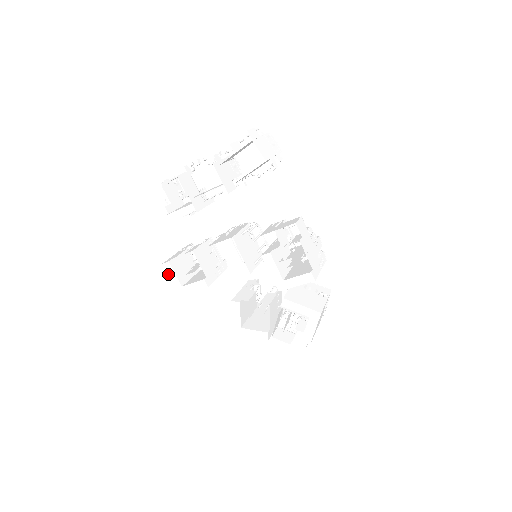
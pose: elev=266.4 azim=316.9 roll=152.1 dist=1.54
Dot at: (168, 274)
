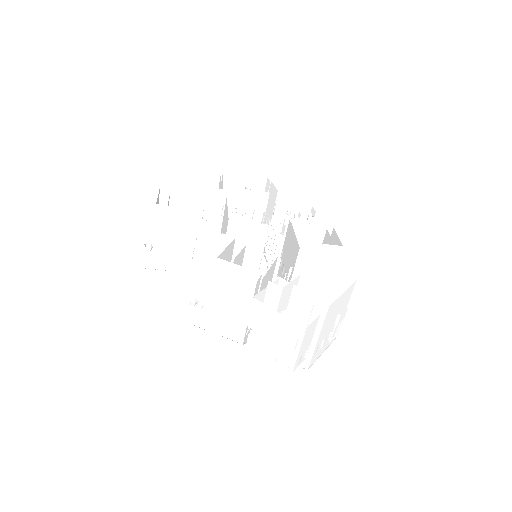
Dot at: (147, 192)
